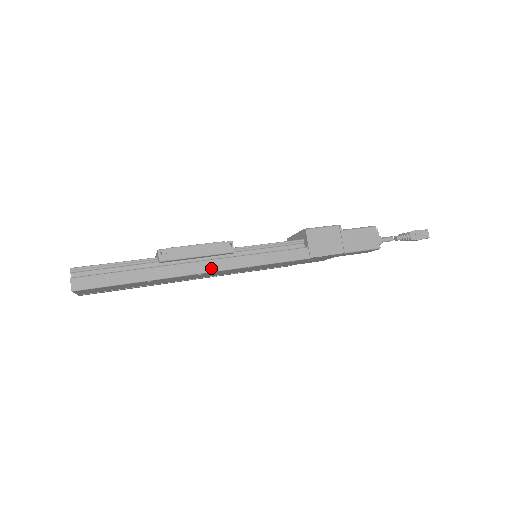
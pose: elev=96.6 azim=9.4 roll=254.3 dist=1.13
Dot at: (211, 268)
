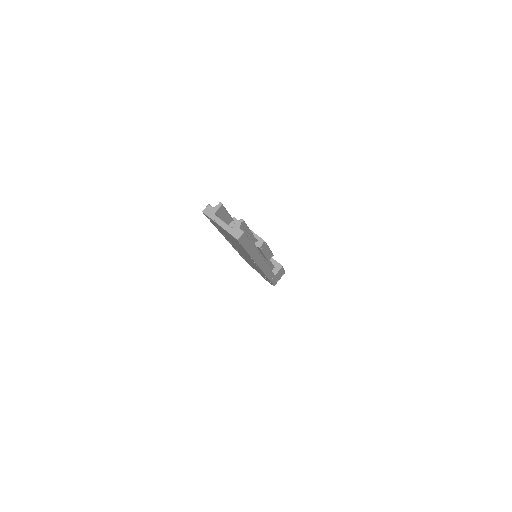
Dot at: (260, 264)
